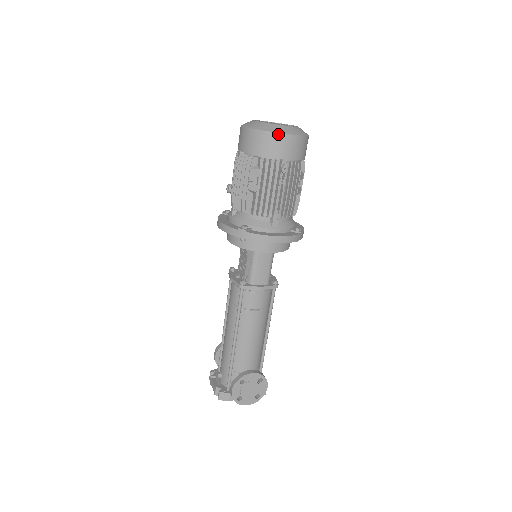
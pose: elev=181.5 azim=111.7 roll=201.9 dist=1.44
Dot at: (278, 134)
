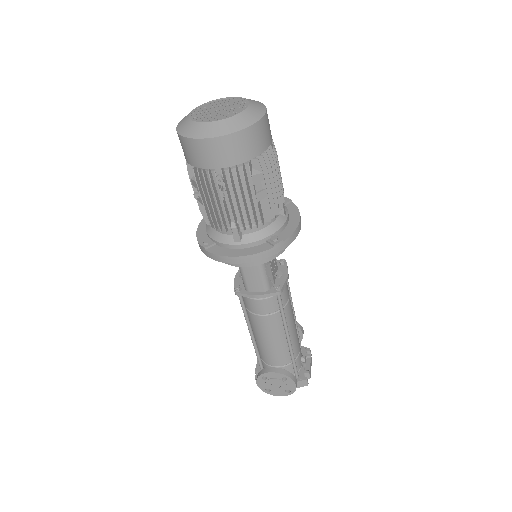
Dot at: (196, 140)
